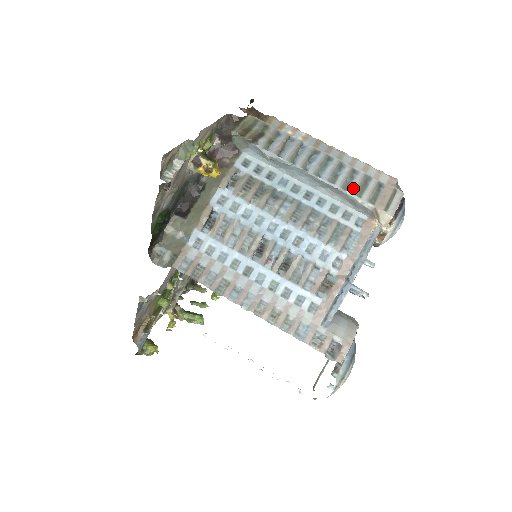
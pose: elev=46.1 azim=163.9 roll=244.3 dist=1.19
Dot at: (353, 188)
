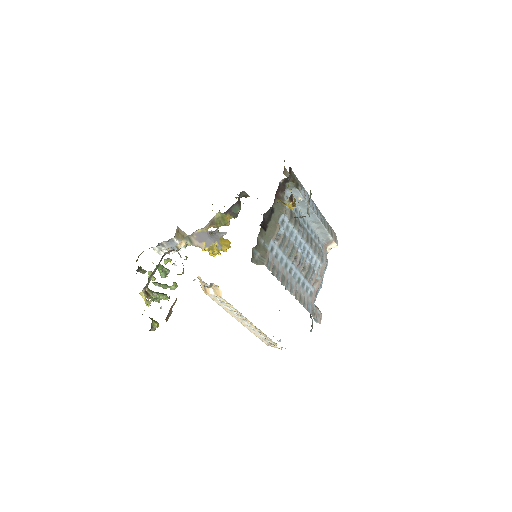
Dot at: (327, 227)
